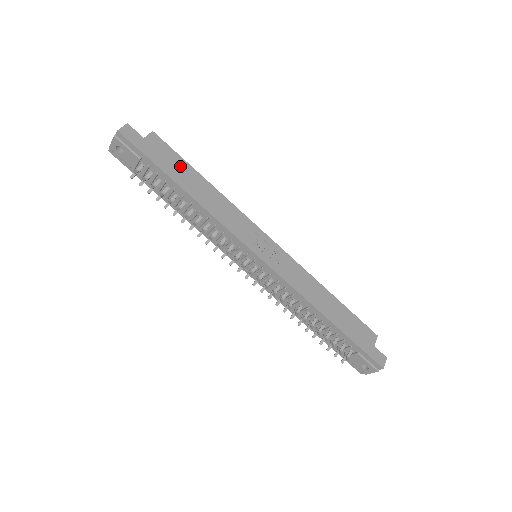
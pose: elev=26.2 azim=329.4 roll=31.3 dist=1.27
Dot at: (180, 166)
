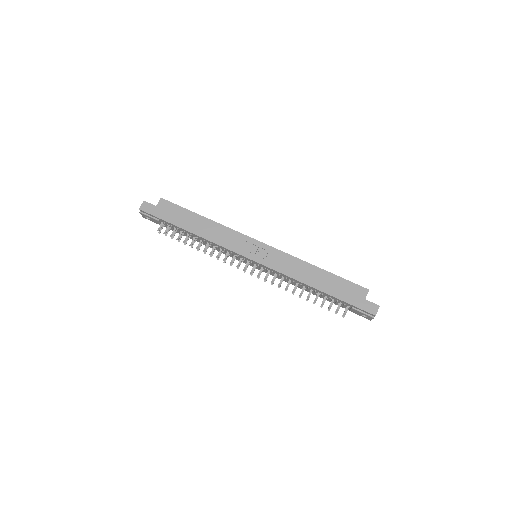
Dot at: (183, 215)
